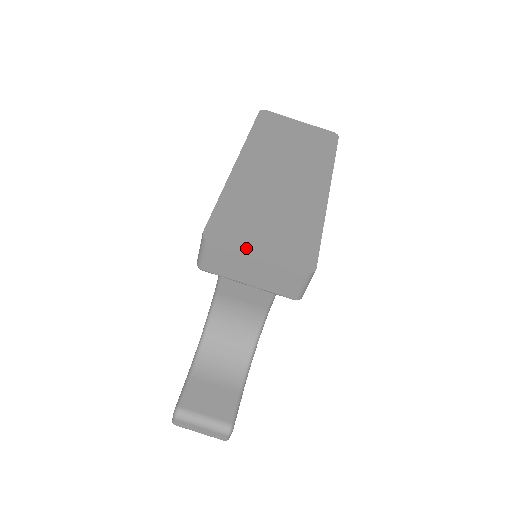
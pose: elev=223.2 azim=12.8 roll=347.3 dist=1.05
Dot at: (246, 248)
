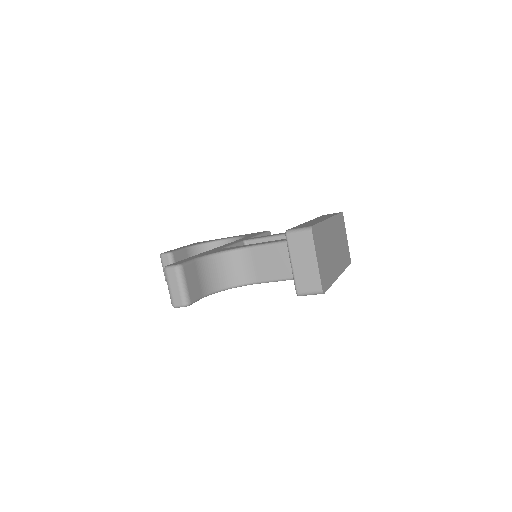
Dot at: (317, 252)
